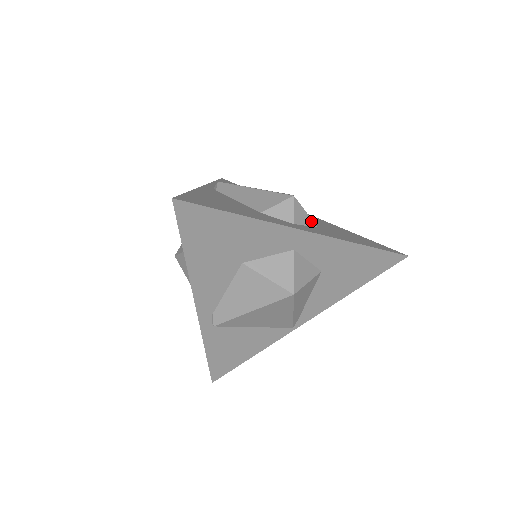
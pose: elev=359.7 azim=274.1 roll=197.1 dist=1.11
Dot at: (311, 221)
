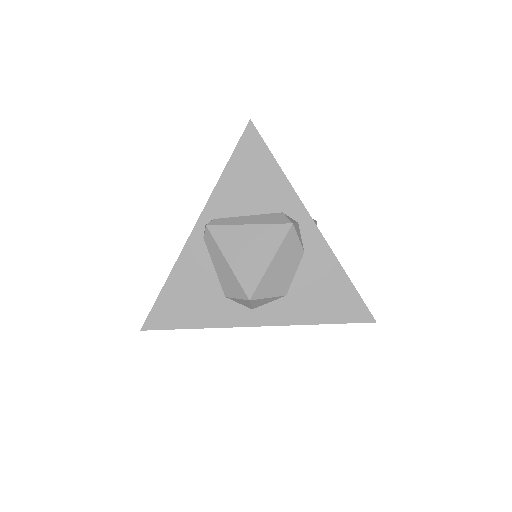
Dot at: (276, 297)
